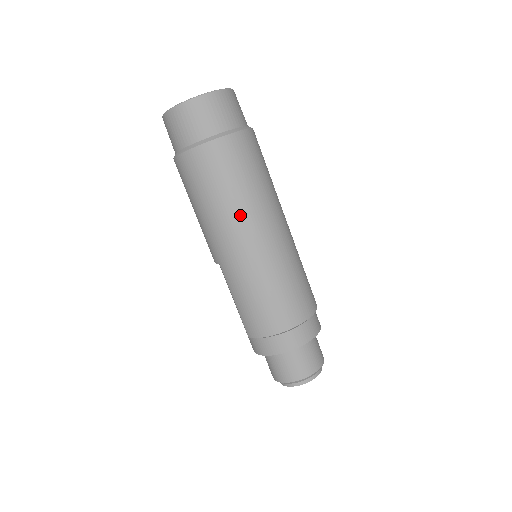
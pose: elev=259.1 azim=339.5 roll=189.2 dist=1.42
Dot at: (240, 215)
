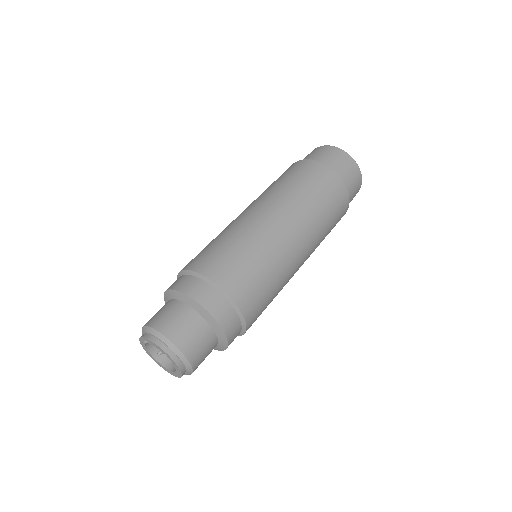
Dot at: (257, 198)
